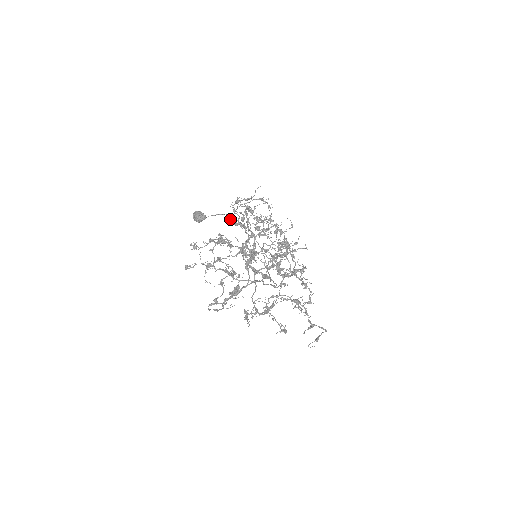
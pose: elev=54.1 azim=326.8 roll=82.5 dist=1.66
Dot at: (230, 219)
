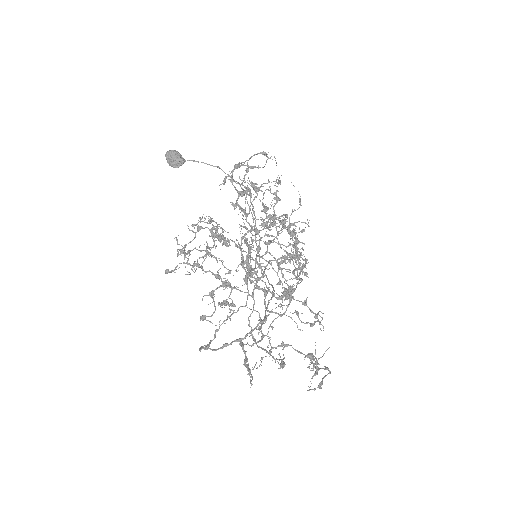
Dot at: occluded
